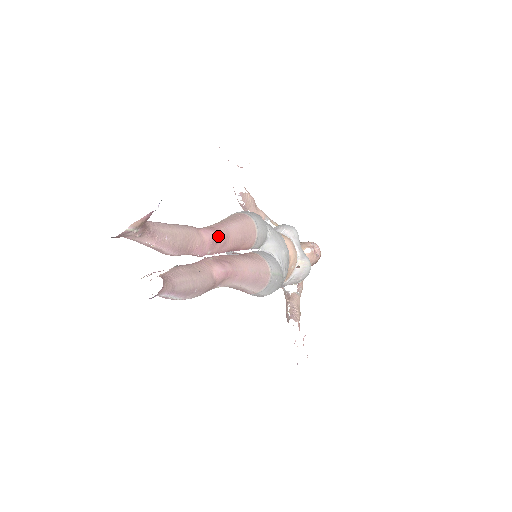
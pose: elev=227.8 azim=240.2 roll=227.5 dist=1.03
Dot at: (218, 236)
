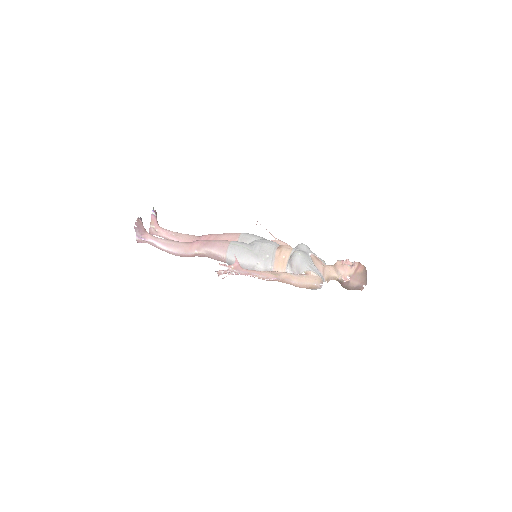
Dot at: (207, 236)
